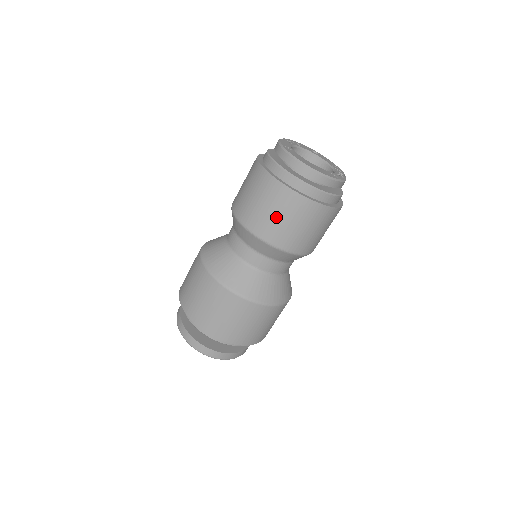
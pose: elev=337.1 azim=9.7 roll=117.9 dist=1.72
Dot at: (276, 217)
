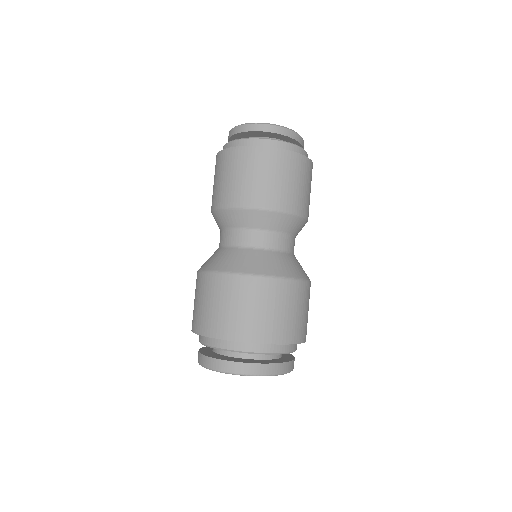
Dot at: (245, 178)
